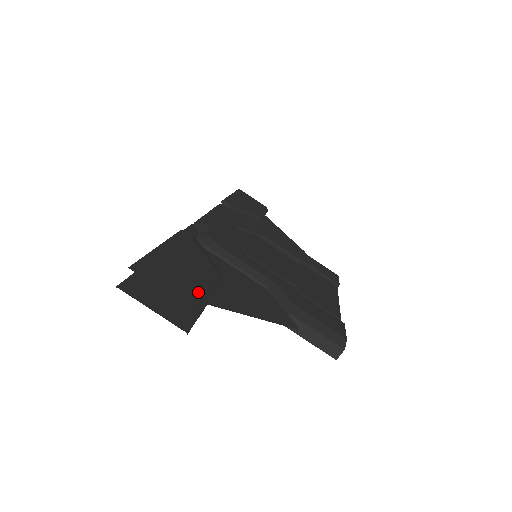
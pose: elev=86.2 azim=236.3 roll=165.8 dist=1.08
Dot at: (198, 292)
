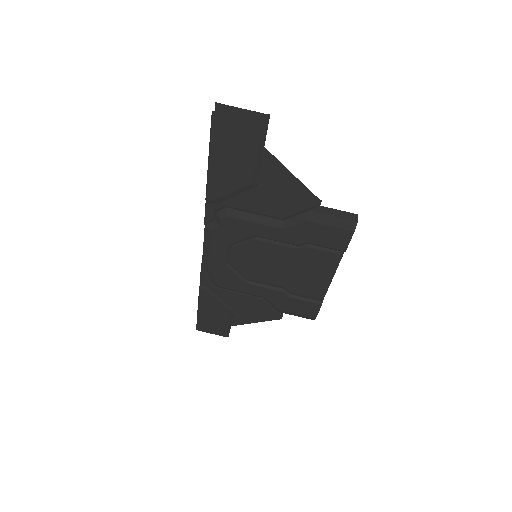
Dot at: occluded
